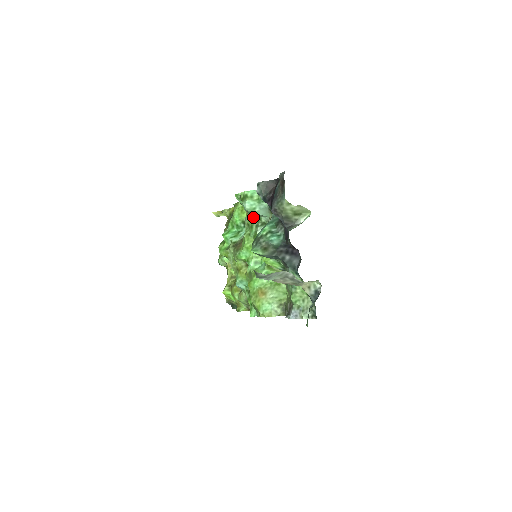
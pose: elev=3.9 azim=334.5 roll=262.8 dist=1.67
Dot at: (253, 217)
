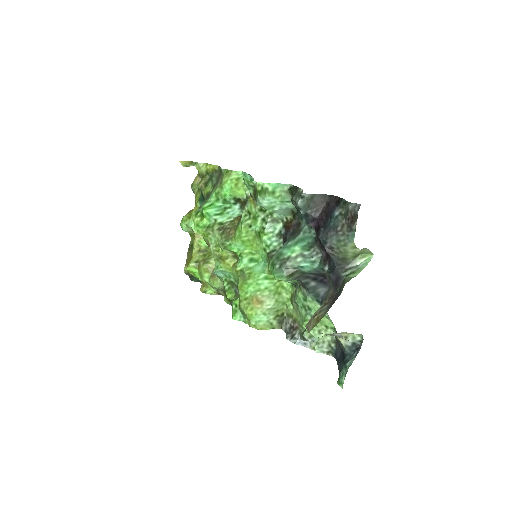
Dot at: (261, 208)
